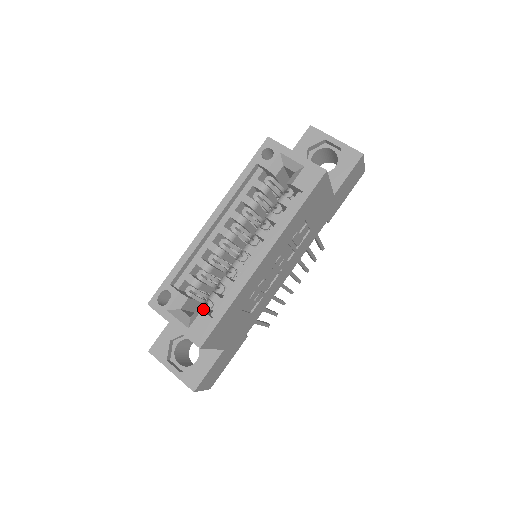
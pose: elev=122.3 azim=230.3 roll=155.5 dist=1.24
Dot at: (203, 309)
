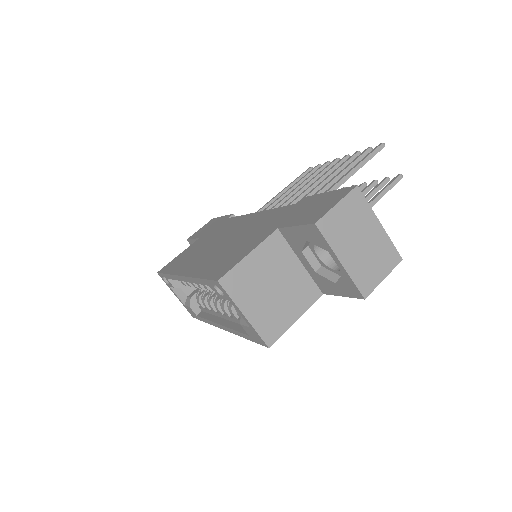
Dot at: (194, 300)
